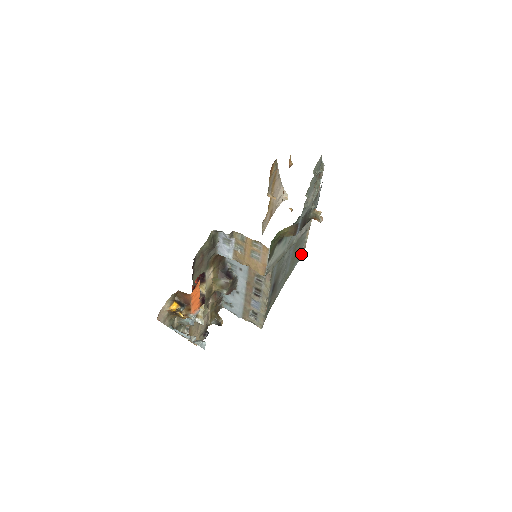
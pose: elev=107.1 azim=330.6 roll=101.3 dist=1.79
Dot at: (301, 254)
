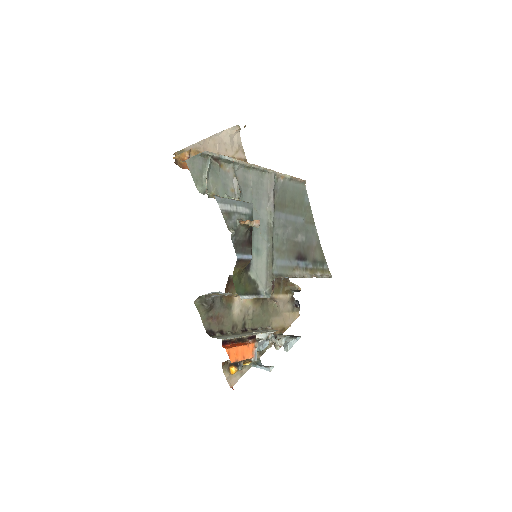
Dot at: (301, 185)
